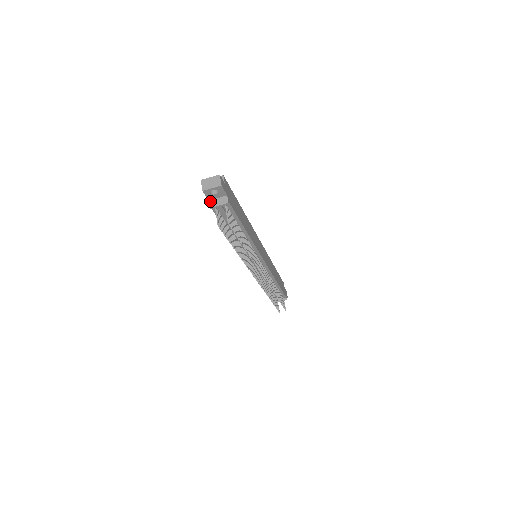
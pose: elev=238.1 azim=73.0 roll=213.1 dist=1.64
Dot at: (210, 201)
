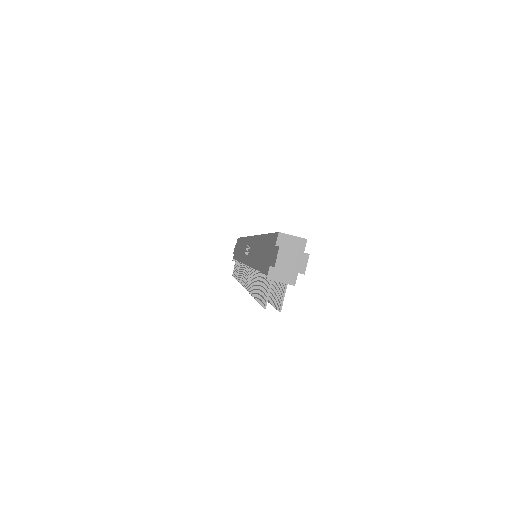
Dot at: (271, 268)
